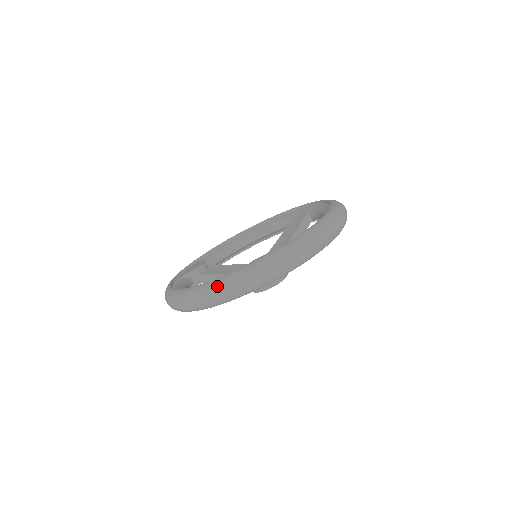
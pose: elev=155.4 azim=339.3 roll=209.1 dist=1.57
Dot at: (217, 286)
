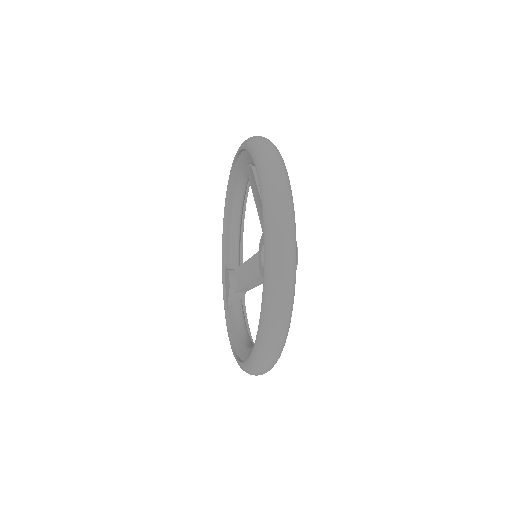
Dot at: (254, 370)
